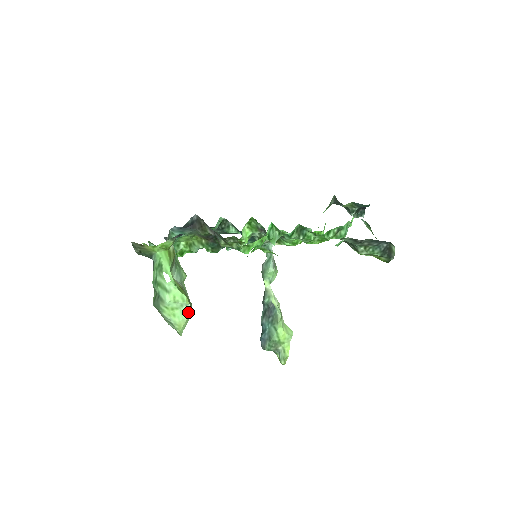
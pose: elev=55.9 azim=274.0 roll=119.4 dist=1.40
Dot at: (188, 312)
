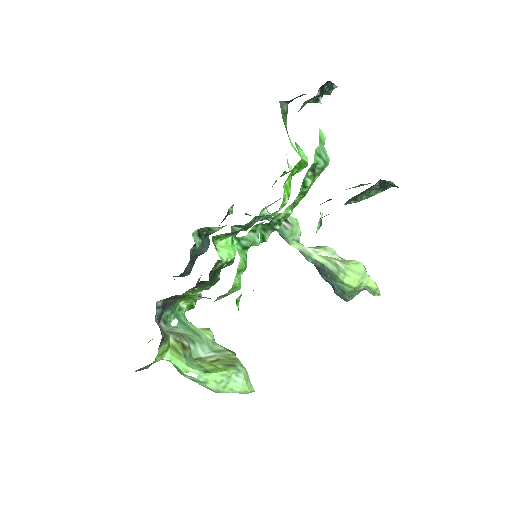
Dot at: (240, 375)
